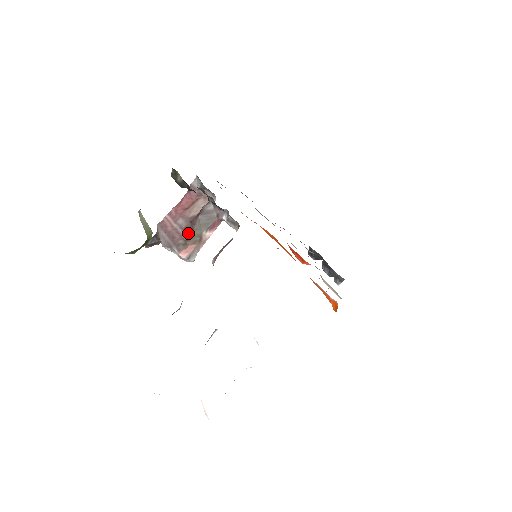
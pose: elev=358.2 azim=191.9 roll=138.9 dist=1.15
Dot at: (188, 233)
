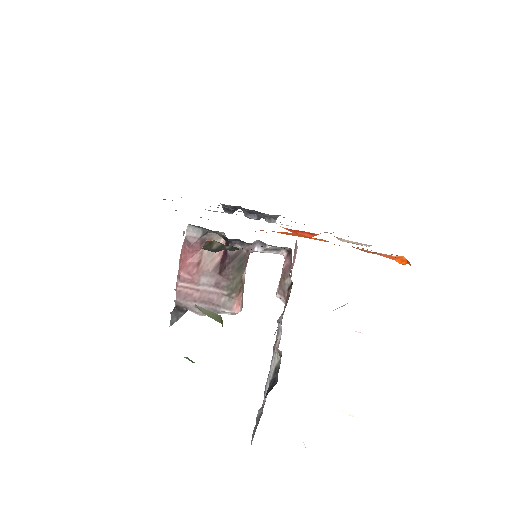
Dot at: (226, 287)
